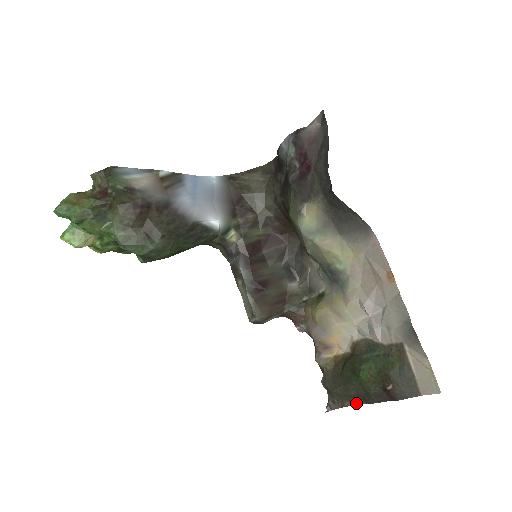
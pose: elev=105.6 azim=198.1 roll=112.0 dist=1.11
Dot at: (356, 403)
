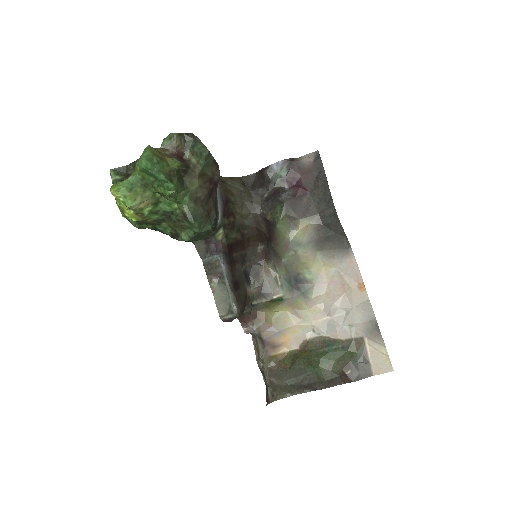
Dot at: (297, 393)
